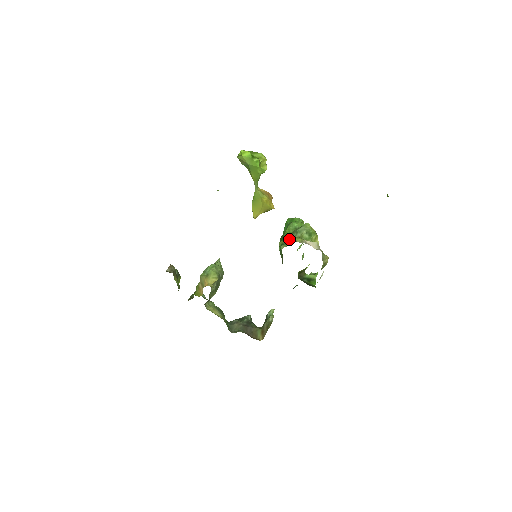
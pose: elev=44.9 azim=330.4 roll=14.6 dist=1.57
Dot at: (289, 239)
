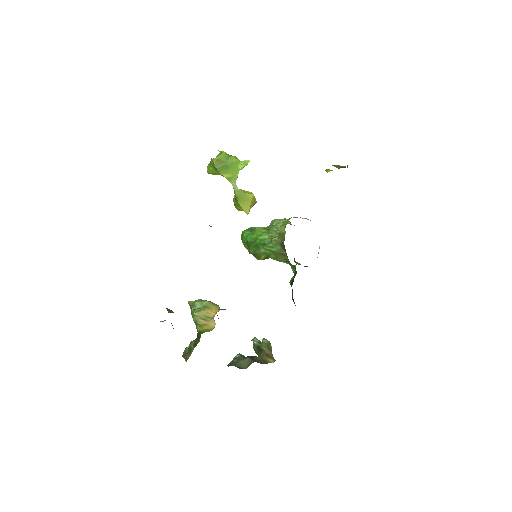
Dot at: (290, 218)
